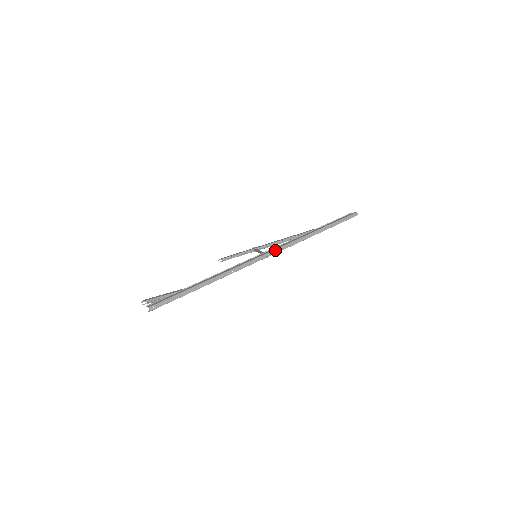
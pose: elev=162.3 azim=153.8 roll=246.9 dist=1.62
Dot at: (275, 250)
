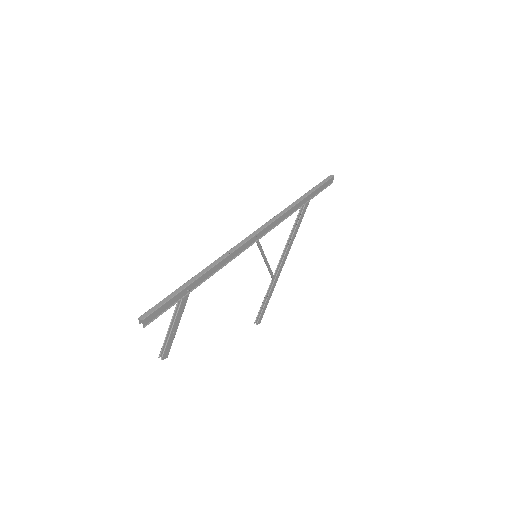
Dot at: (261, 228)
